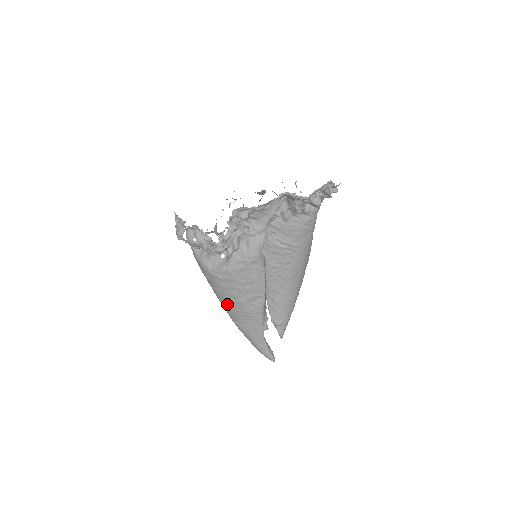
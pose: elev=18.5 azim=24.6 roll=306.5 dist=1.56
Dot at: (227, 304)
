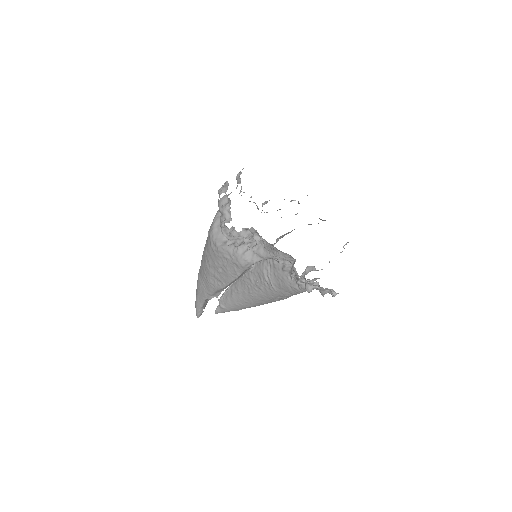
Dot at: (203, 260)
